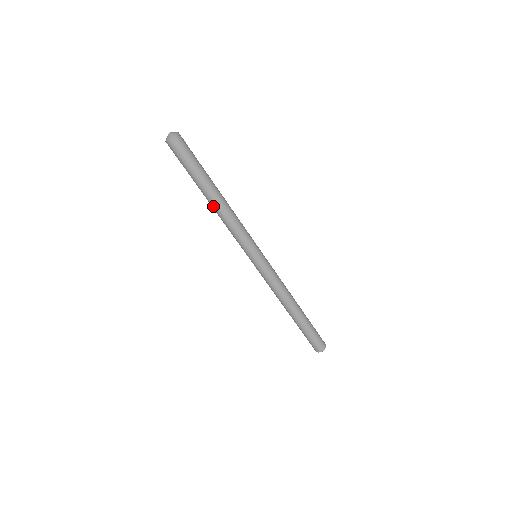
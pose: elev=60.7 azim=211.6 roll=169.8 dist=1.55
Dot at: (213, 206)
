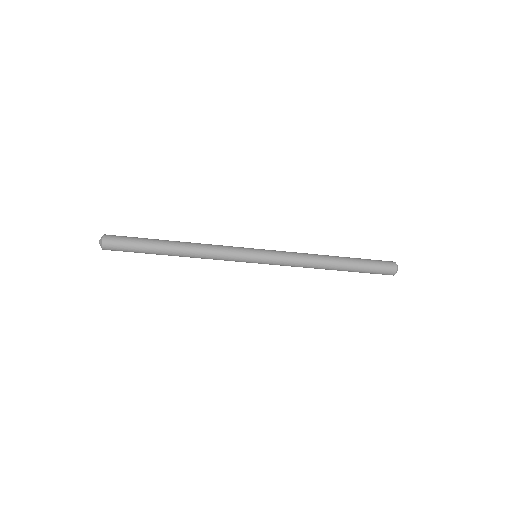
Dot at: (182, 256)
